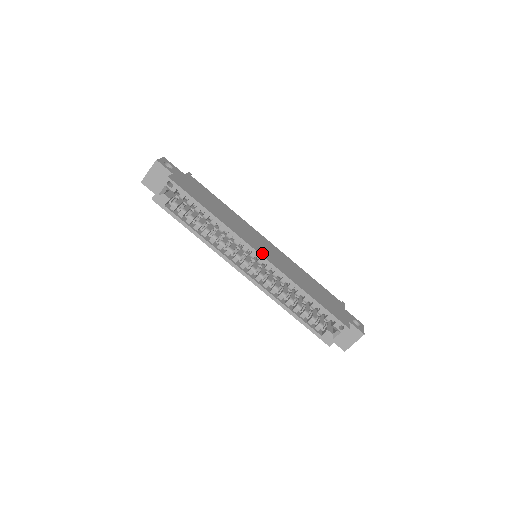
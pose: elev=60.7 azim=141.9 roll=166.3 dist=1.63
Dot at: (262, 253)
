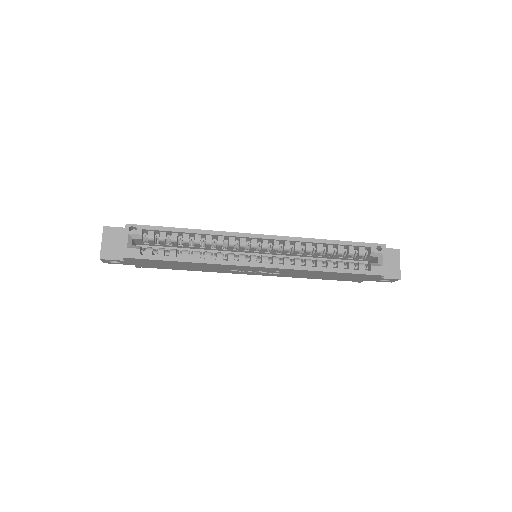
Dot at: (261, 236)
